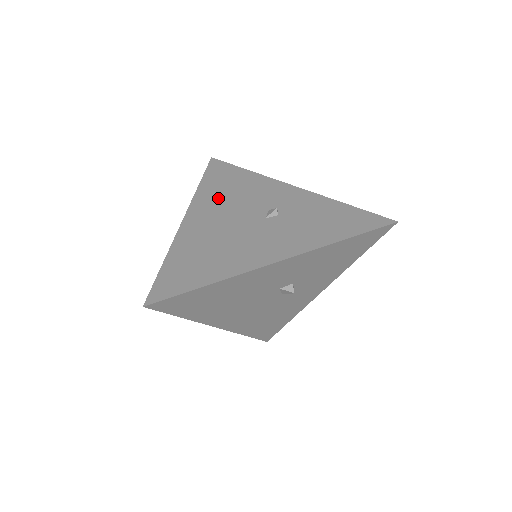
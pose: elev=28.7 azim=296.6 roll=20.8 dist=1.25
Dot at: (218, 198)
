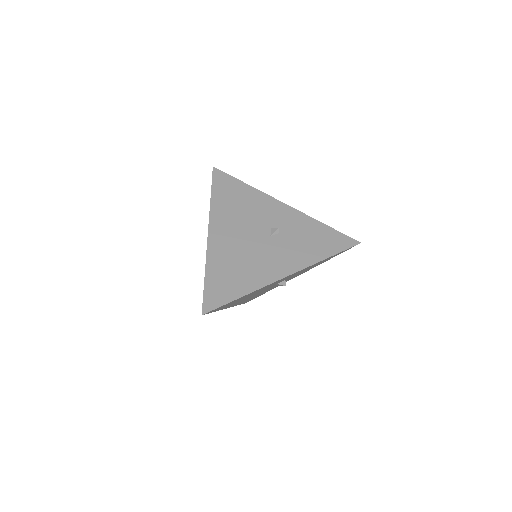
Dot at: (230, 213)
